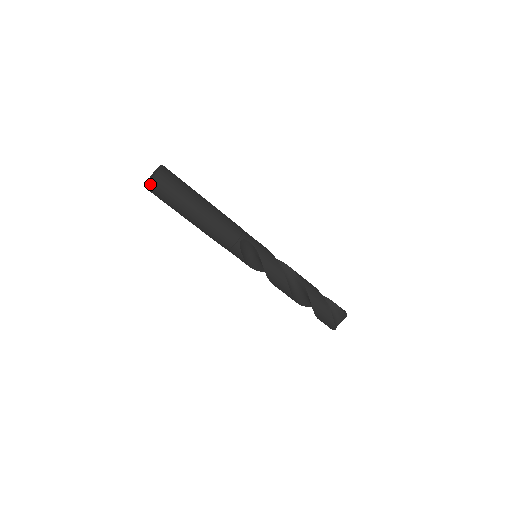
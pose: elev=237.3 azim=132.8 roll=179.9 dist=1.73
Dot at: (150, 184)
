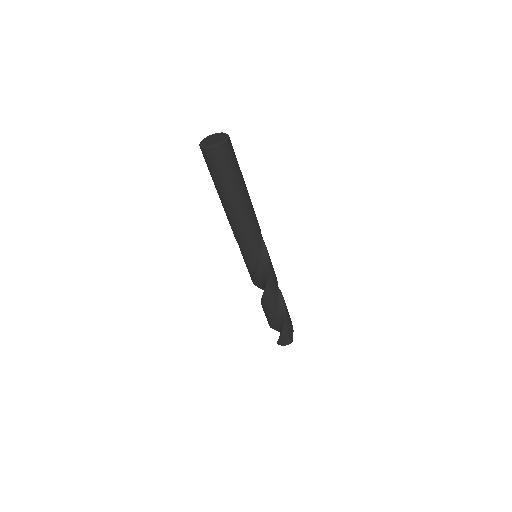
Dot at: (225, 142)
